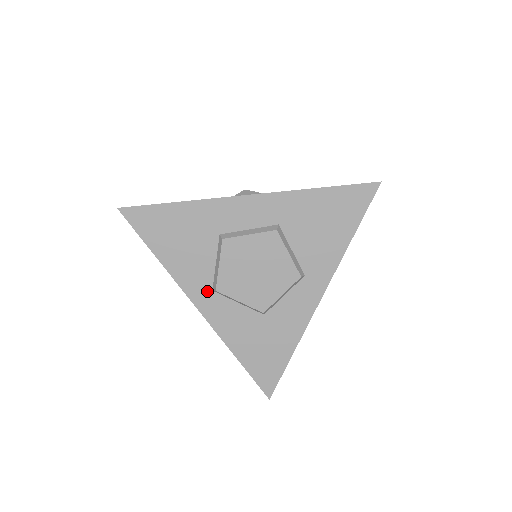
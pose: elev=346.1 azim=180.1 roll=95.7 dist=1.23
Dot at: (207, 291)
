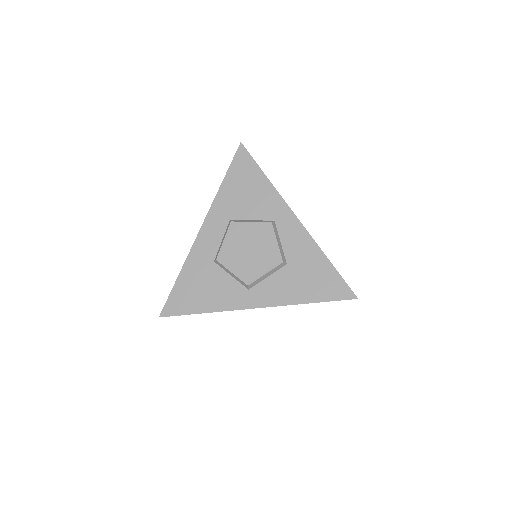
Dot at: (247, 294)
